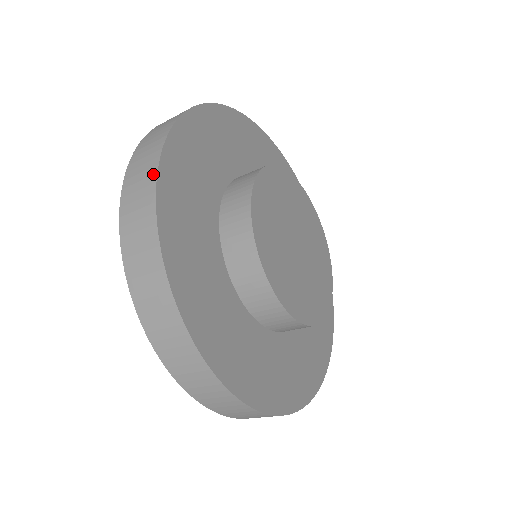
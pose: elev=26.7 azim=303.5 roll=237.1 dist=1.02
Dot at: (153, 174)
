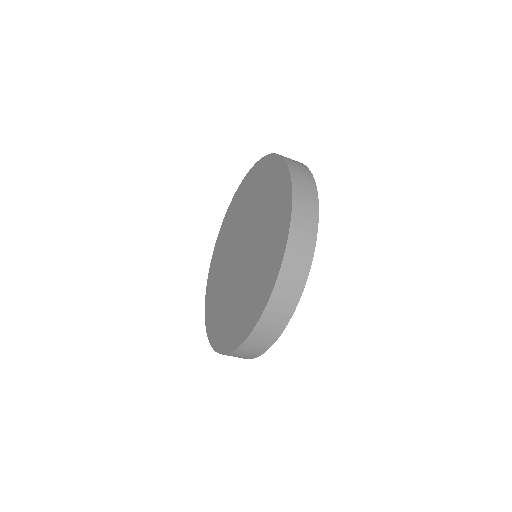
Dot at: (303, 164)
